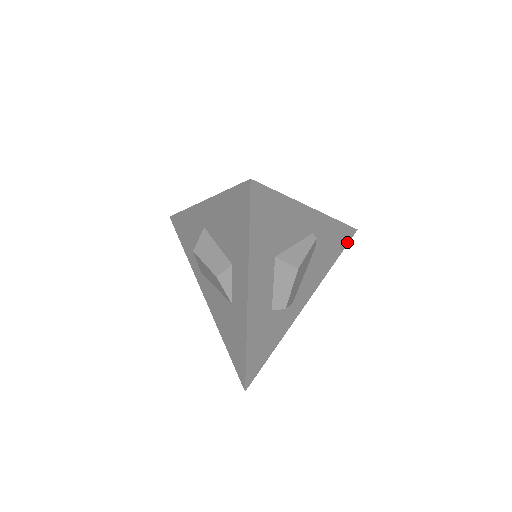
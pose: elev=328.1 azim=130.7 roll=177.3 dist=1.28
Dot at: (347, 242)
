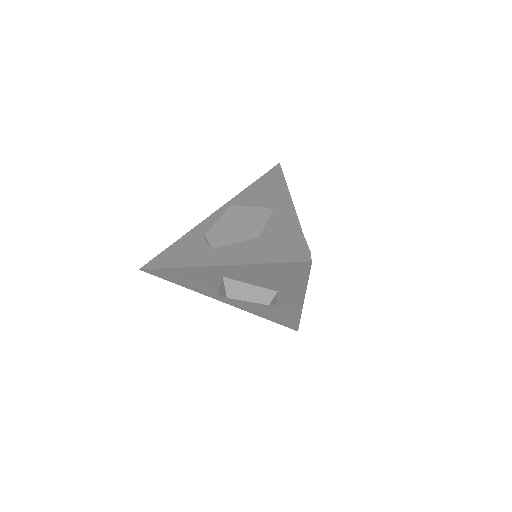
Dot at: occluded
